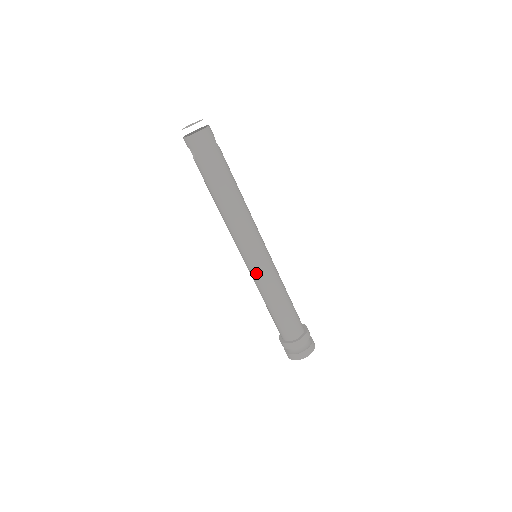
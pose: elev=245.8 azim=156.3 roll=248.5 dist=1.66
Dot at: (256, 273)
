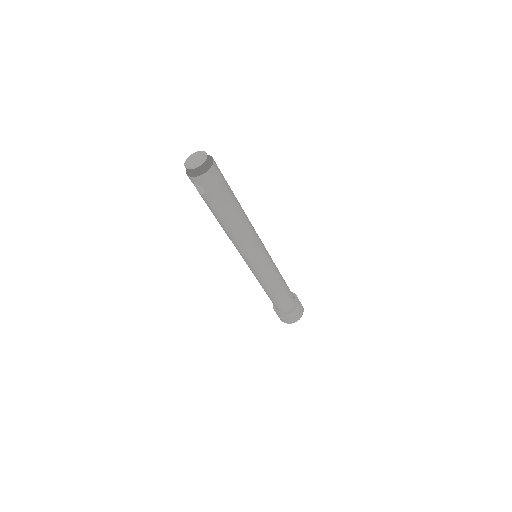
Dot at: (261, 272)
